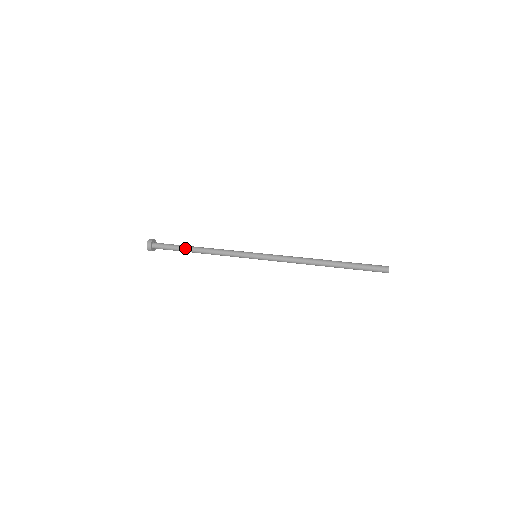
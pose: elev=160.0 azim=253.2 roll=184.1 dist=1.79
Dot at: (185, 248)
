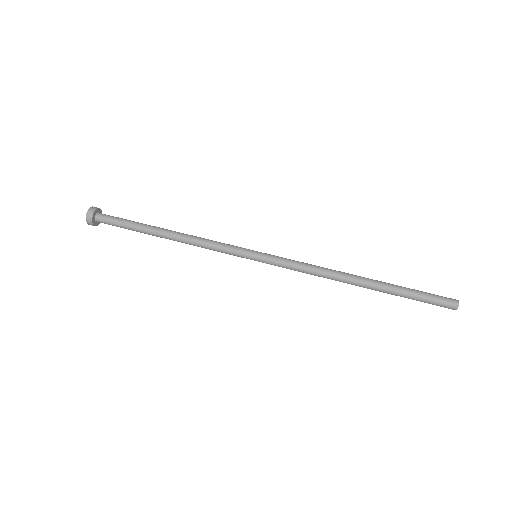
Dot at: occluded
